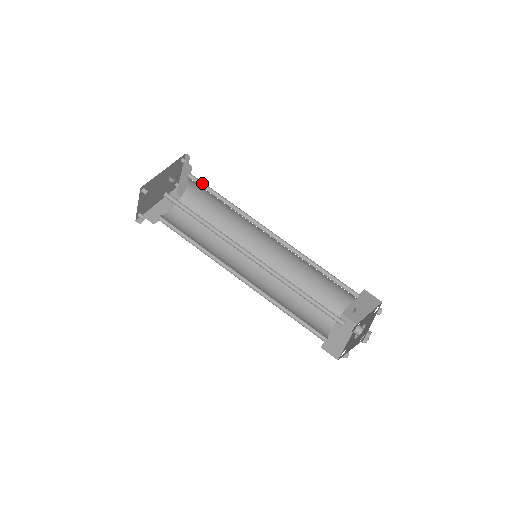
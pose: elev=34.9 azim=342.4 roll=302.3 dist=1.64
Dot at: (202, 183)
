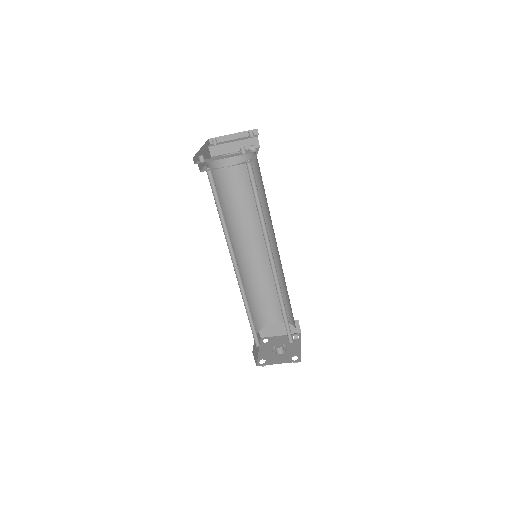
Dot at: occluded
